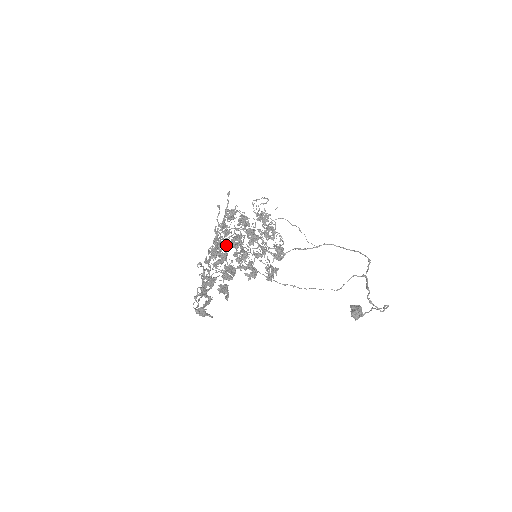
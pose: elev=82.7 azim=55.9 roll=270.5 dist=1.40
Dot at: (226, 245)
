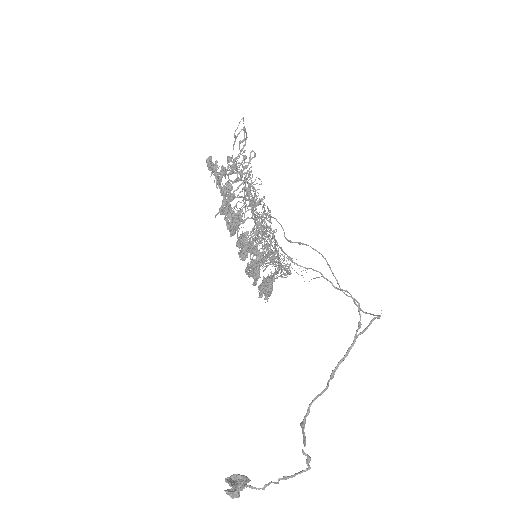
Dot at: occluded
